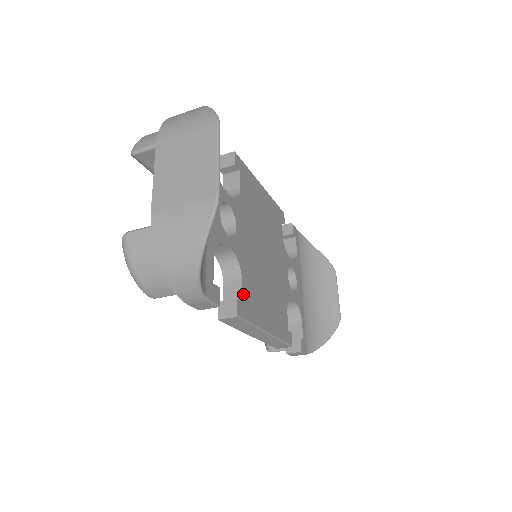
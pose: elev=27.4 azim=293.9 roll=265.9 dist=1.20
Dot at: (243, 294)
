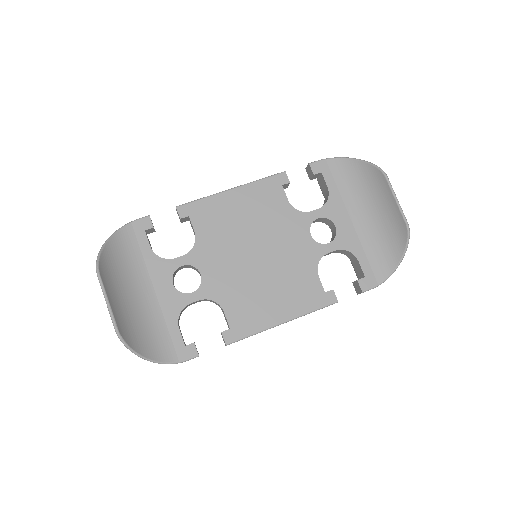
Dot at: (229, 321)
